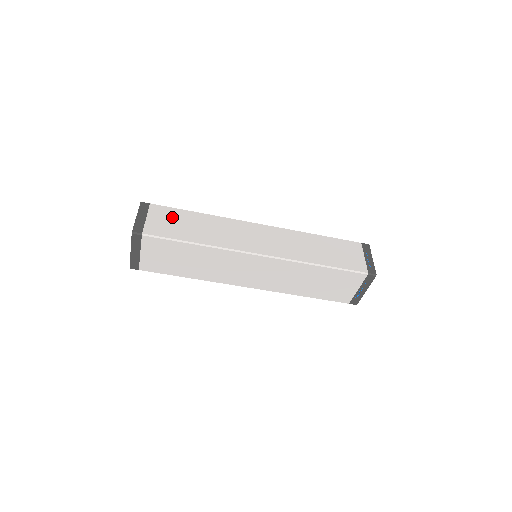
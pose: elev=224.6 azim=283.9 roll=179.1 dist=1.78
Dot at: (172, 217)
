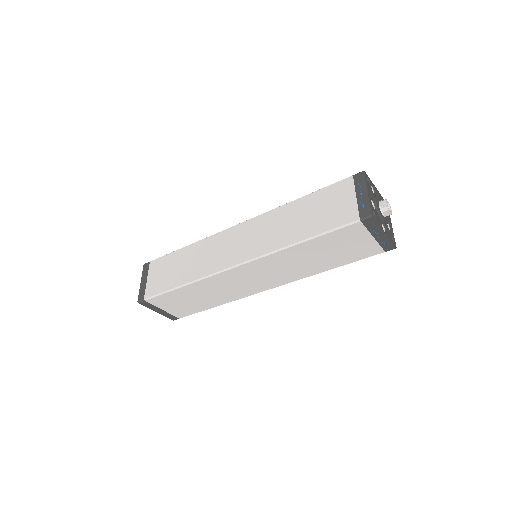
Dot at: (165, 266)
